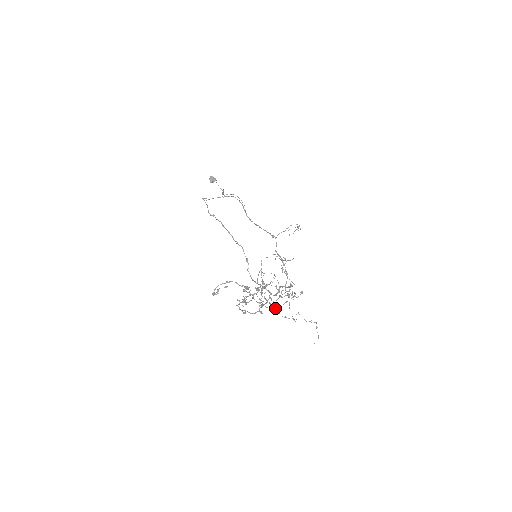
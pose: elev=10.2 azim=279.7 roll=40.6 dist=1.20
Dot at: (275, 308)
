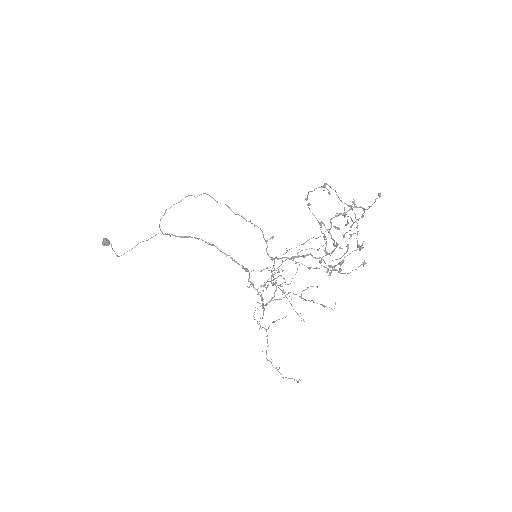
Dot at: (334, 266)
